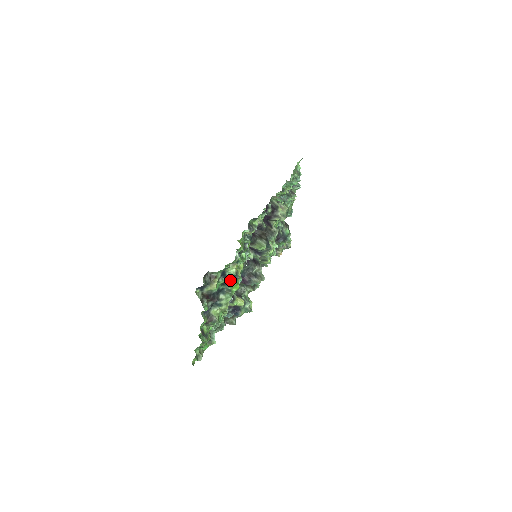
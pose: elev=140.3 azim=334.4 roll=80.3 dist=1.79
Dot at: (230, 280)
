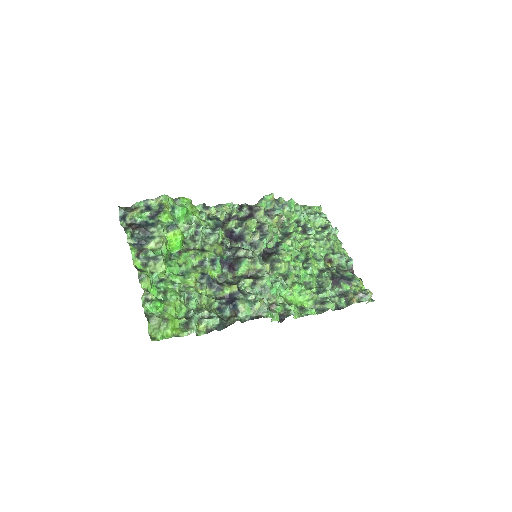
Dot at: (157, 212)
